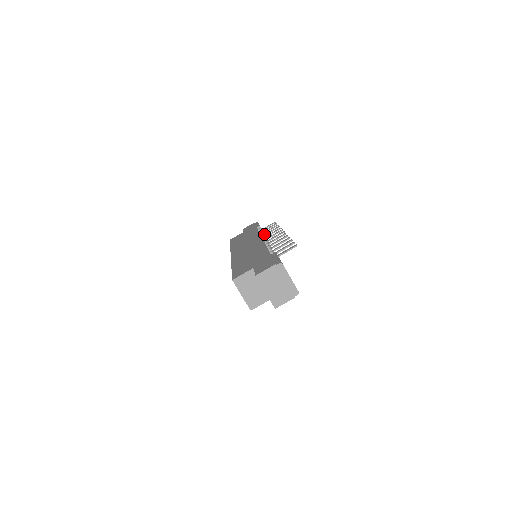
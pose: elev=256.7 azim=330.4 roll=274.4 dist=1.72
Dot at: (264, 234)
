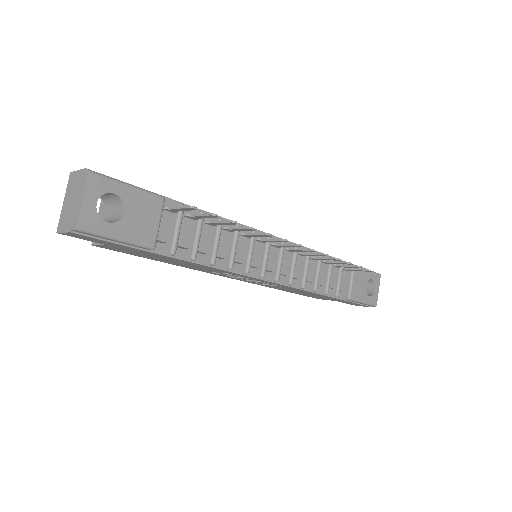
Dot at: (318, 257)
